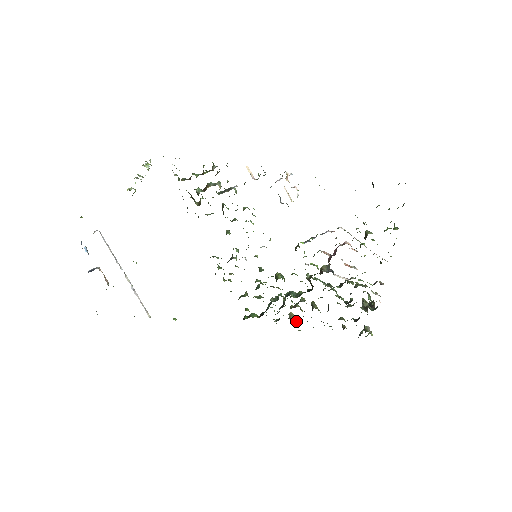
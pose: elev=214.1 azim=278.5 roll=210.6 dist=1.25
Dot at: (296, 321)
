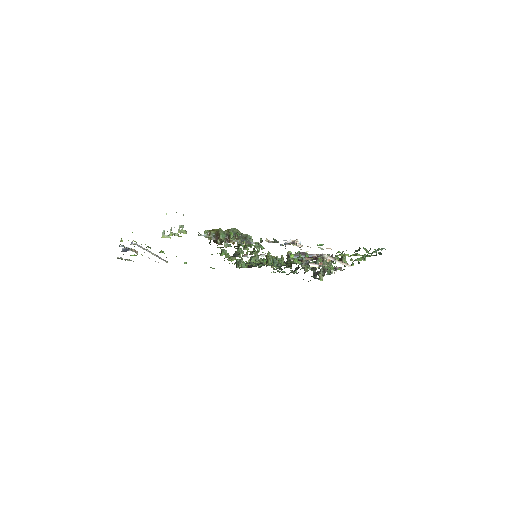
Dot at: (273, 268)
